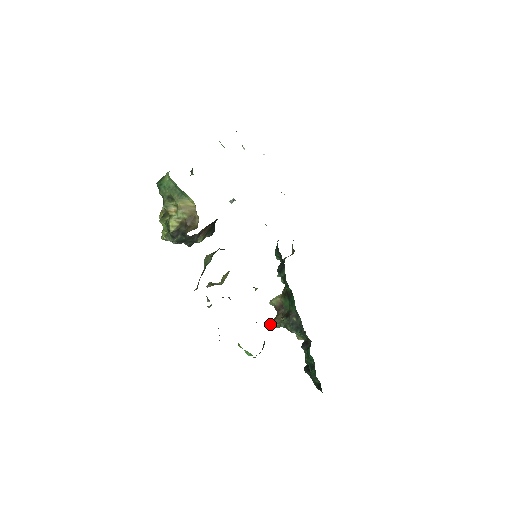
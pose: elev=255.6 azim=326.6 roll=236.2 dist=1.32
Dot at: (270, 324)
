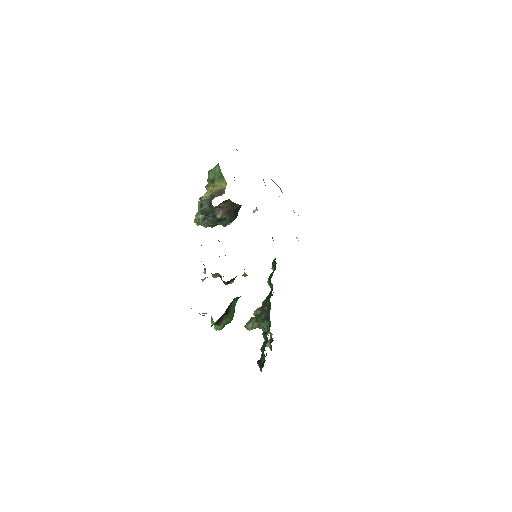
Dot at: (246, 324)
